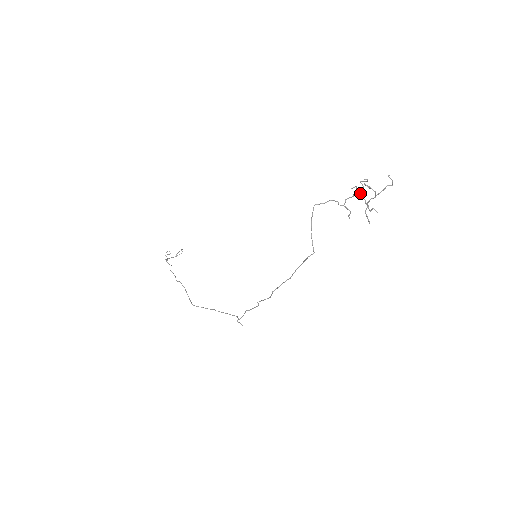
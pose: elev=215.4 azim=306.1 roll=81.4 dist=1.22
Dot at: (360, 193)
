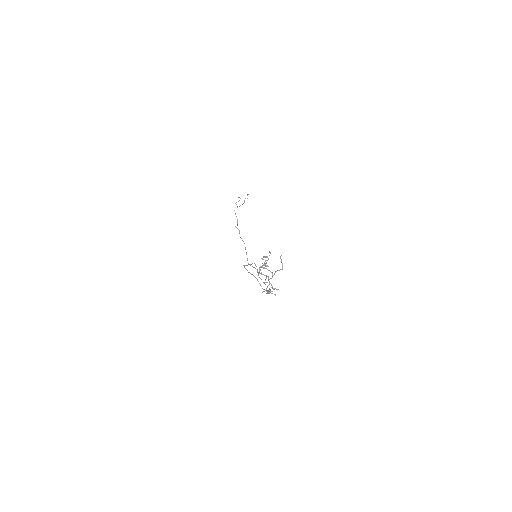
Dot at: (264, 268)
